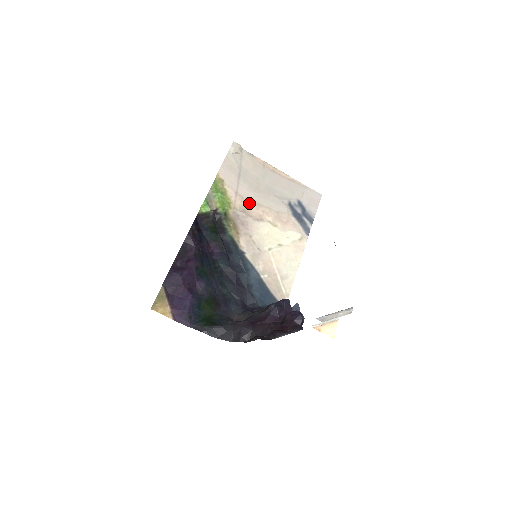
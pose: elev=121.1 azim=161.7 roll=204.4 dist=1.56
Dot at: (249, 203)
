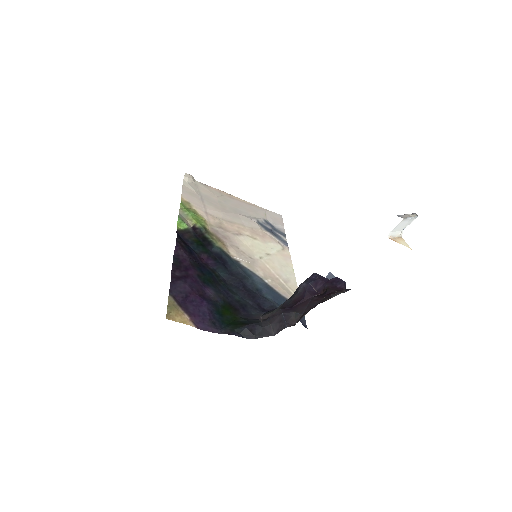
Dot at: (222, 221)
